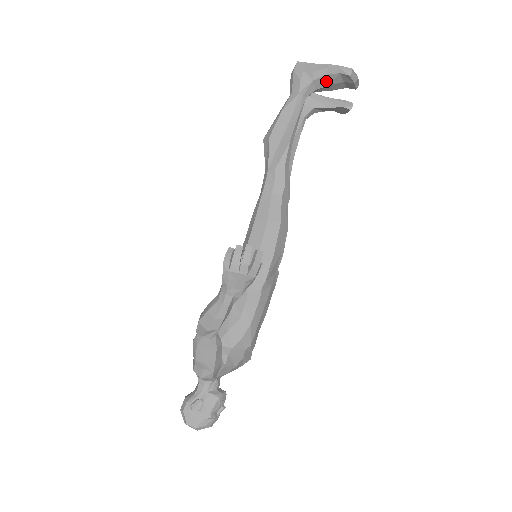
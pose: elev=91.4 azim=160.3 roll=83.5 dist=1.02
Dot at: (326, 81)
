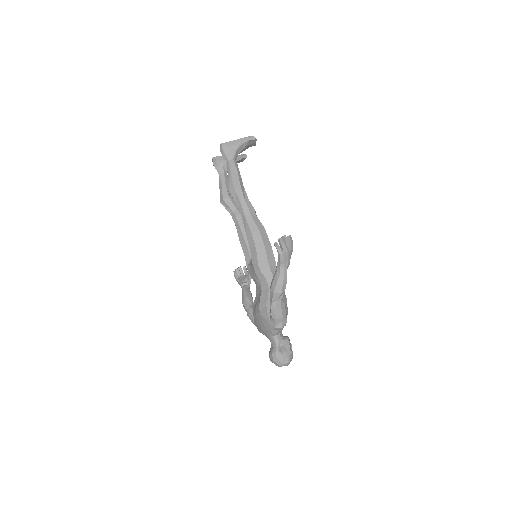
Dot at: (242, 147)
